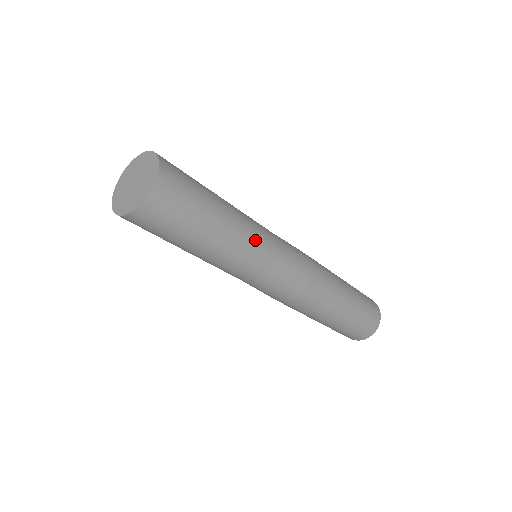
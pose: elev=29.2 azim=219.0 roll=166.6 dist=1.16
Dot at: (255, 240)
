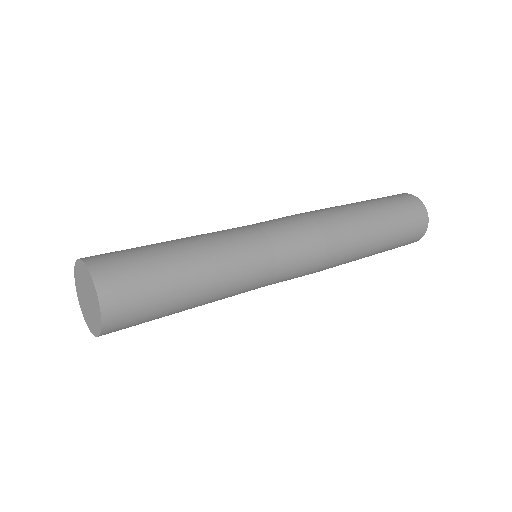
Dot at: (242, 271)
